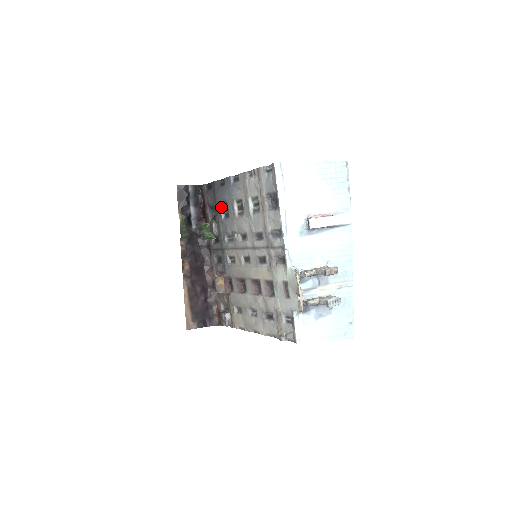
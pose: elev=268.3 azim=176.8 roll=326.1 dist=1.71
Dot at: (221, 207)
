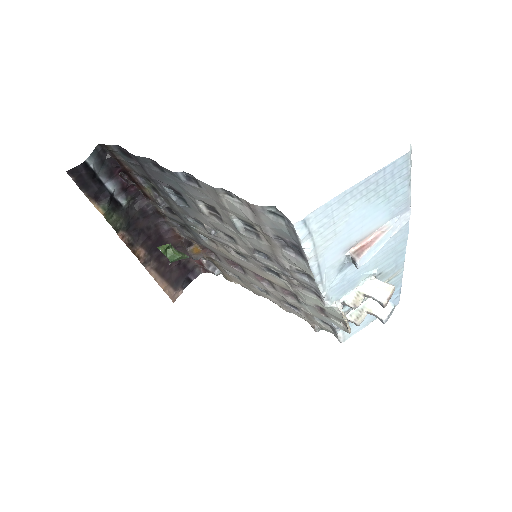
Dot at: (166, 189)
